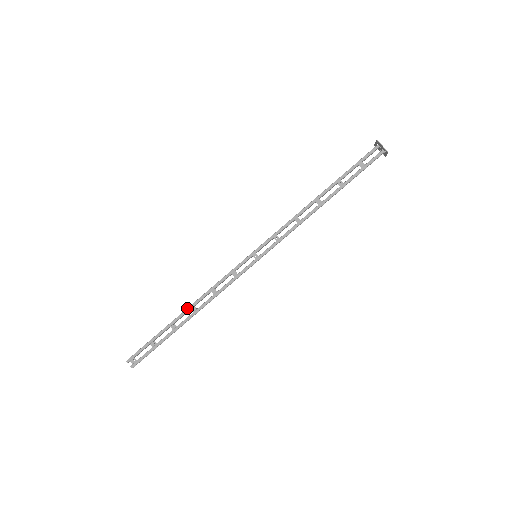
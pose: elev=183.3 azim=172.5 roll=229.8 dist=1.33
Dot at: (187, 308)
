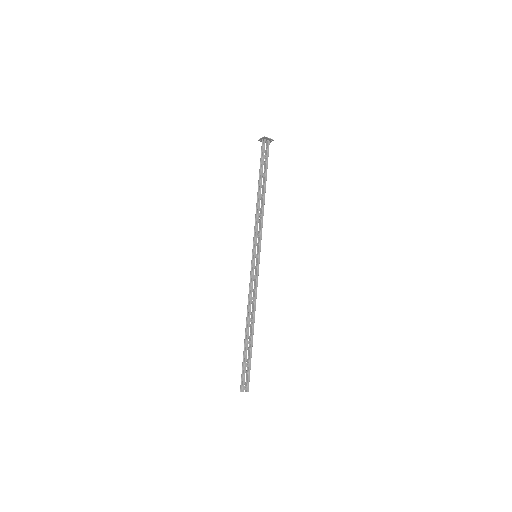
Dot at: (248, 323)
